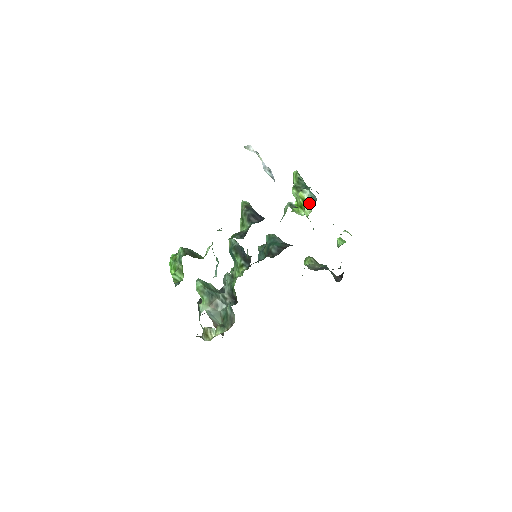
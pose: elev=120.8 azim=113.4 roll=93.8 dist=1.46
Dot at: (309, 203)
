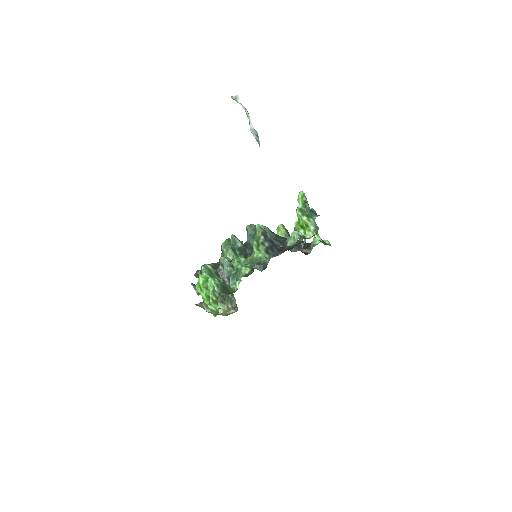
Dot at: (311, 229)
